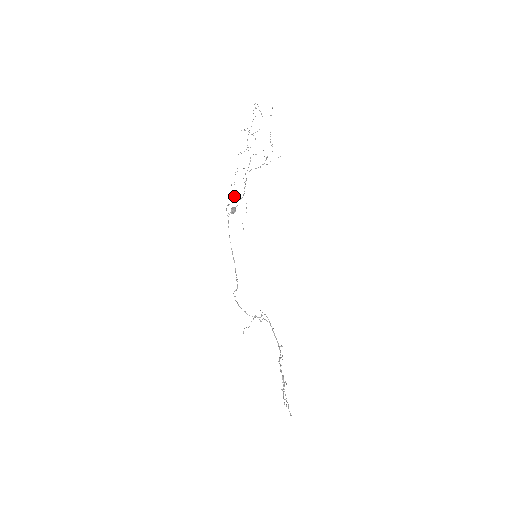
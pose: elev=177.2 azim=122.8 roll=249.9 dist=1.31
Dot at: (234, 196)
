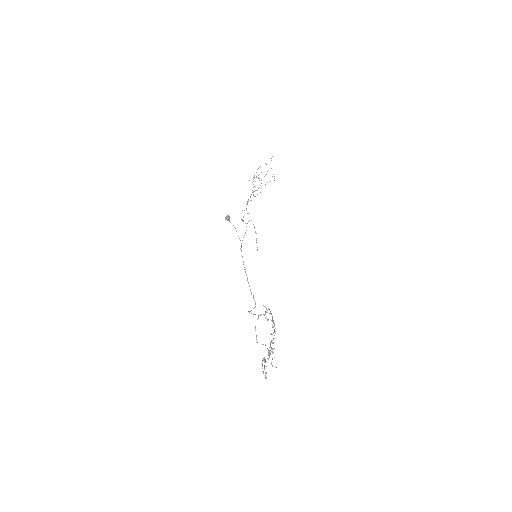
Dot at: occluded
